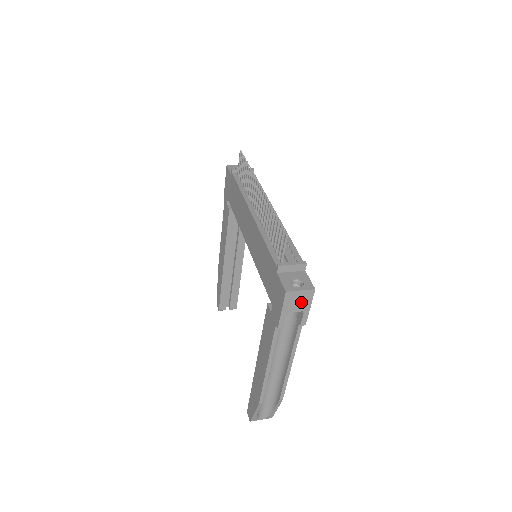
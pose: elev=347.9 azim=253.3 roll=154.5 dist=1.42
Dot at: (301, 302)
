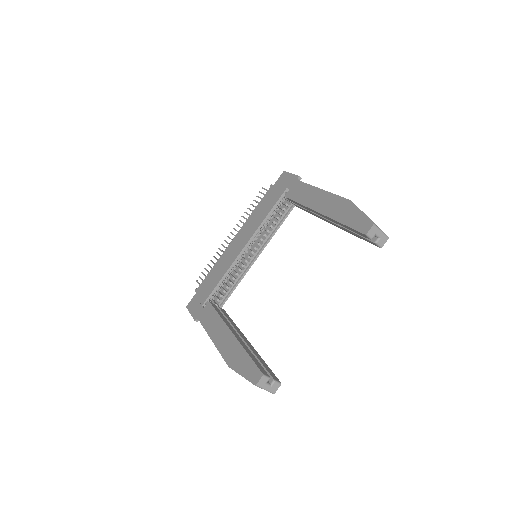
Dot at: occluded
